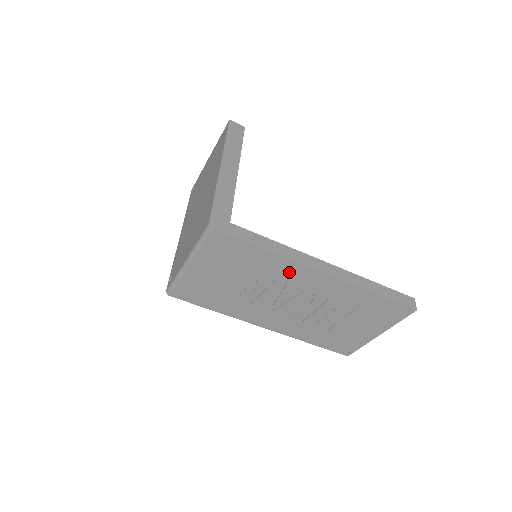
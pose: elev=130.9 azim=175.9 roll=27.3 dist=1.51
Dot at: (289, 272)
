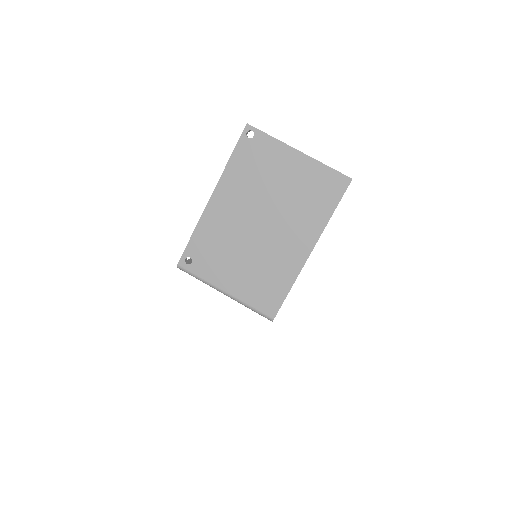
Dot at: occluded
